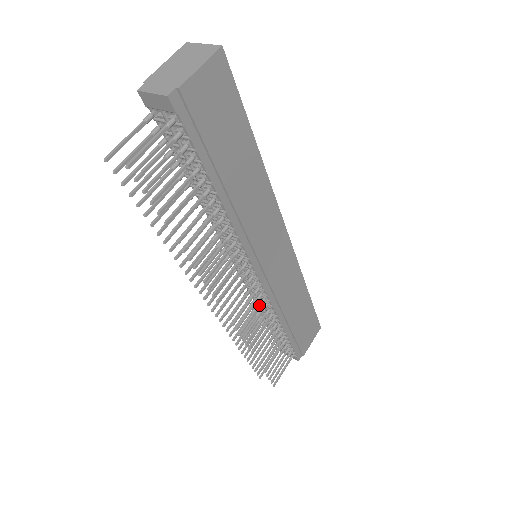
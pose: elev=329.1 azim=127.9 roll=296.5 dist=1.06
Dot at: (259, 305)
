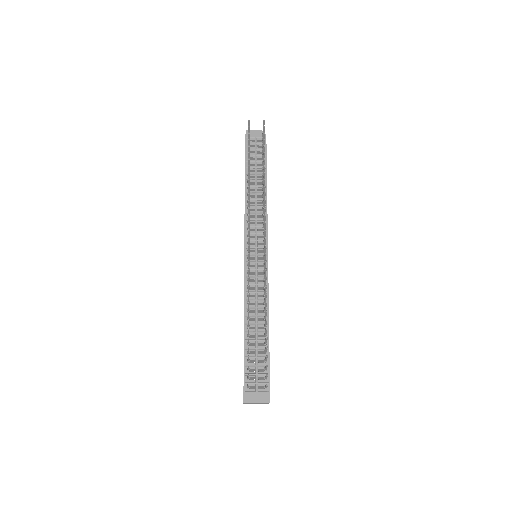
Dot at: occluded
